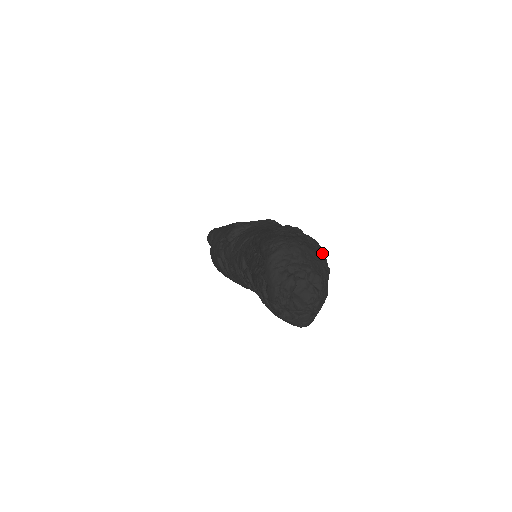
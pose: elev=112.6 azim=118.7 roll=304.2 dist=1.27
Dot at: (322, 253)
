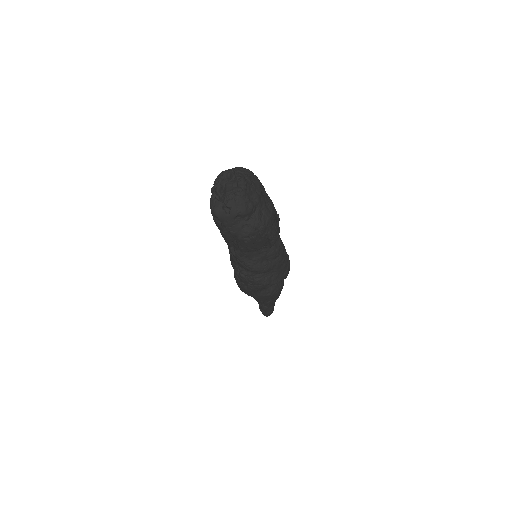
Dot at: (269, 213)
